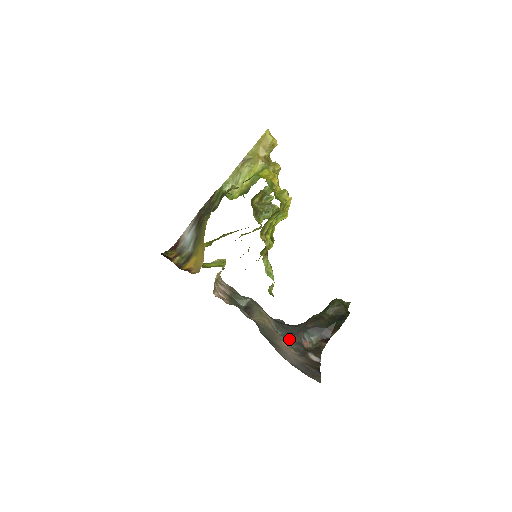
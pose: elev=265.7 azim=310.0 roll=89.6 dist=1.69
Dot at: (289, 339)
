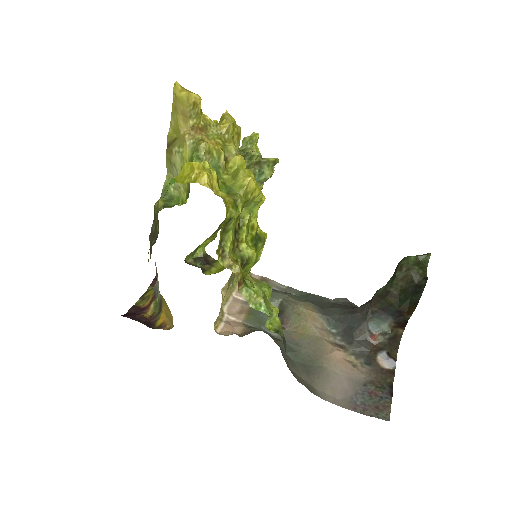
Dot at: (347, 339)
